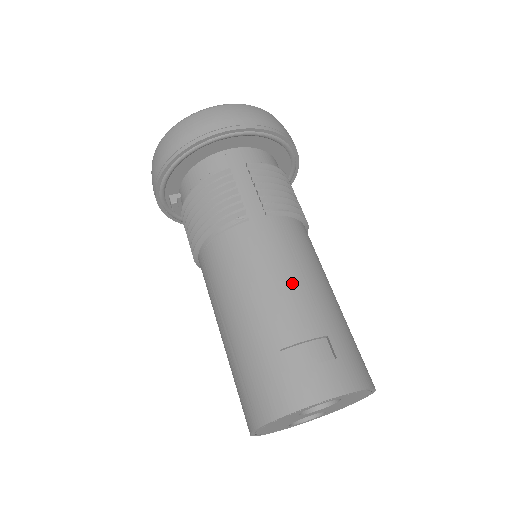
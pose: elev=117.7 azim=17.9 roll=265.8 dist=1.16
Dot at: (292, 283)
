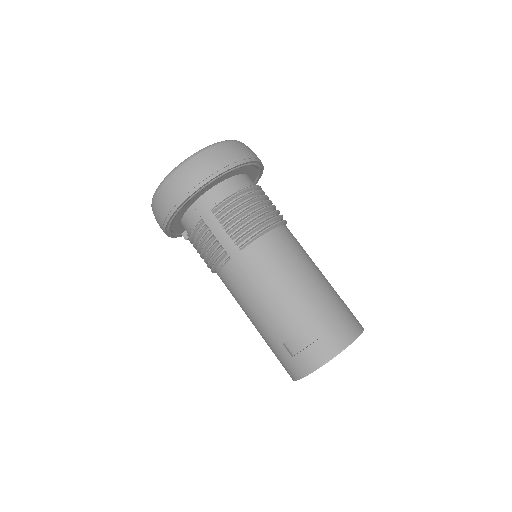
Dot at: (274, 297)
